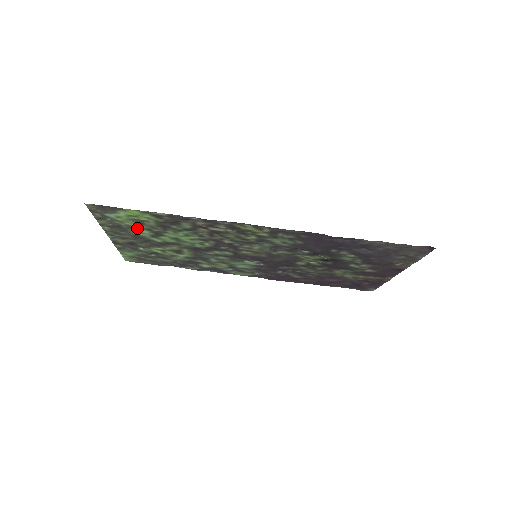
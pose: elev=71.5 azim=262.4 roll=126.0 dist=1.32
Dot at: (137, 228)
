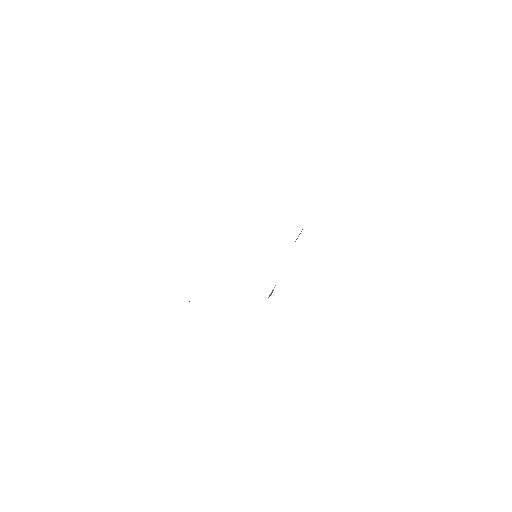
Dot at: occluded
